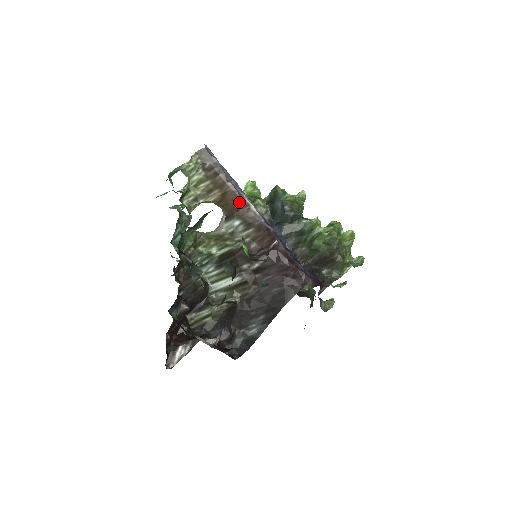
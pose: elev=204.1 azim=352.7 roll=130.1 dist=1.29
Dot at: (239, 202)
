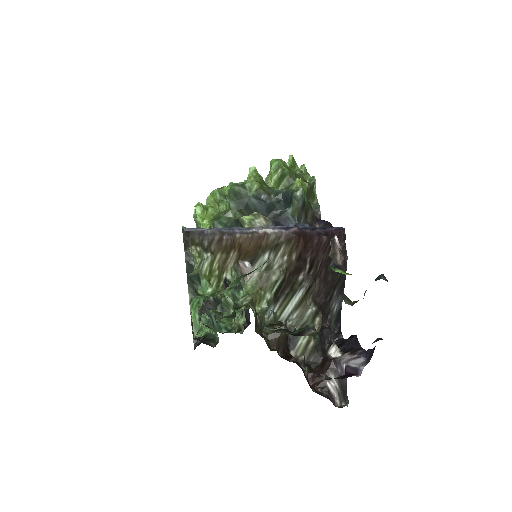
Dot at: (257, 240)
